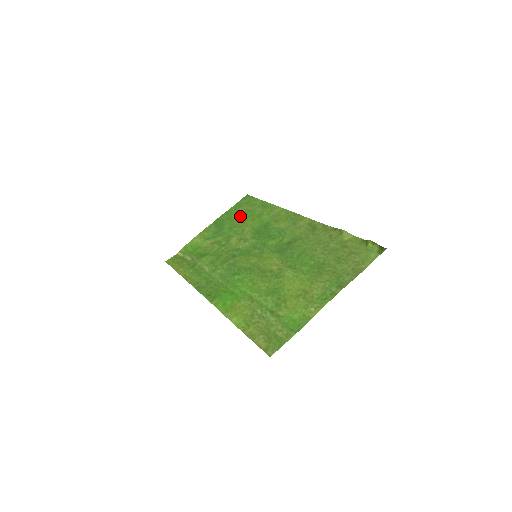
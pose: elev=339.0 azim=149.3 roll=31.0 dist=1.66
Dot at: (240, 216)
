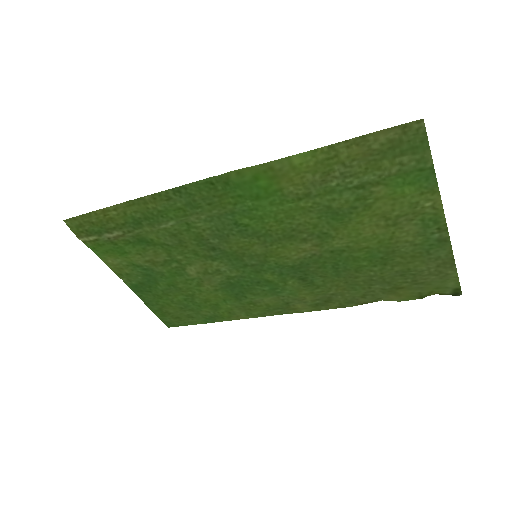
Dot at: (178, 301)
